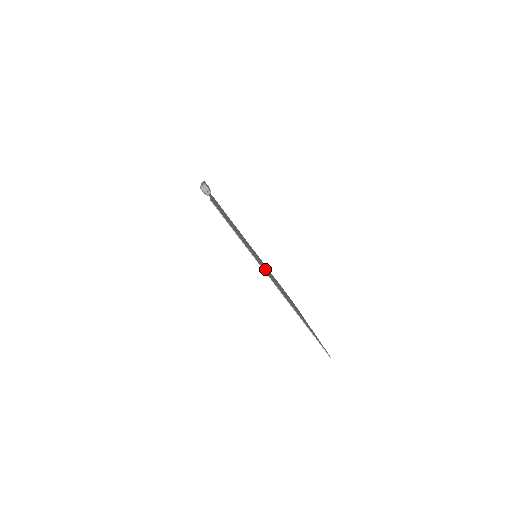
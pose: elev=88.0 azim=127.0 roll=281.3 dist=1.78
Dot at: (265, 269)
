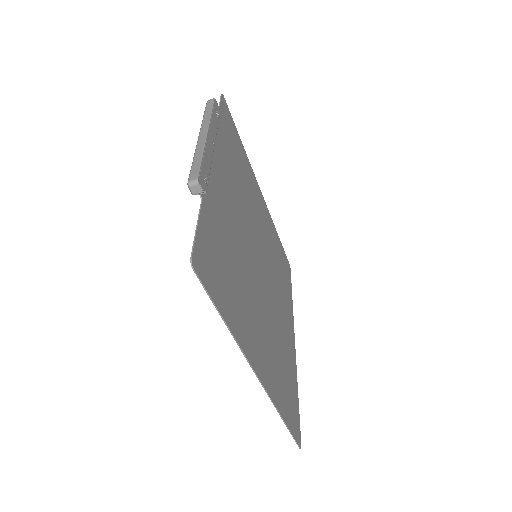
Dot at: (259, 306)
